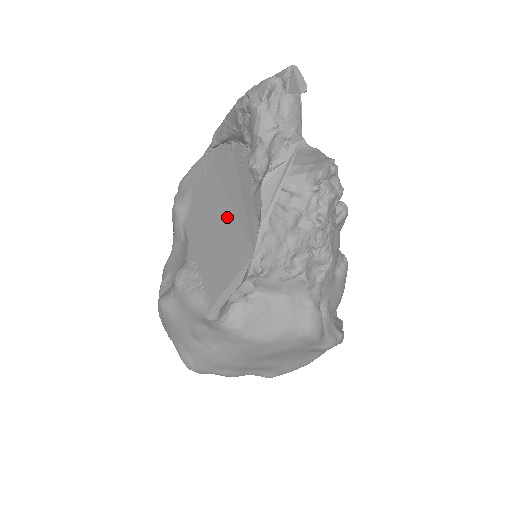
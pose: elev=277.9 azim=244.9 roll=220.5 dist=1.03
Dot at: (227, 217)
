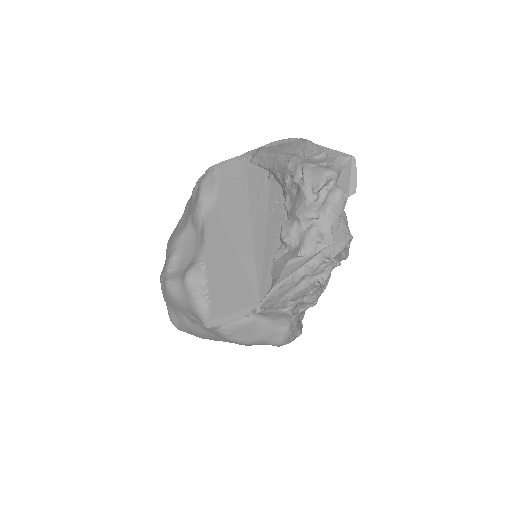
Dot at: (246, 248)
